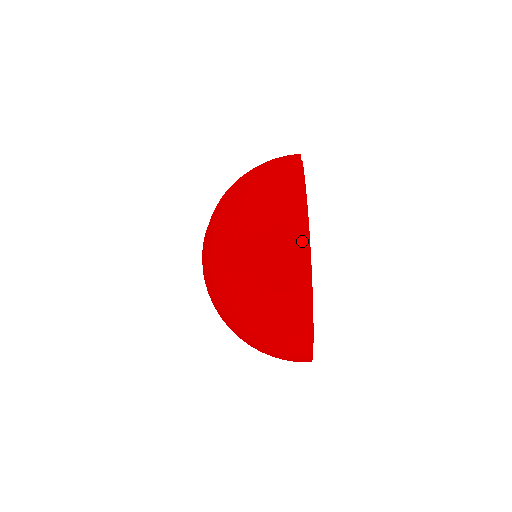
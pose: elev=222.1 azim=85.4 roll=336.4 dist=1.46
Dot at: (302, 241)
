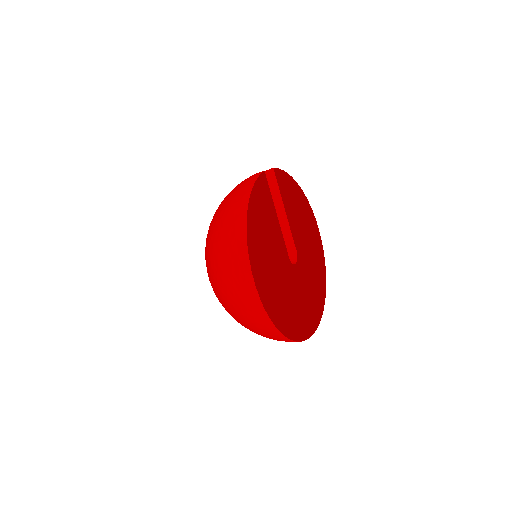
Dot at: (241, 229)
